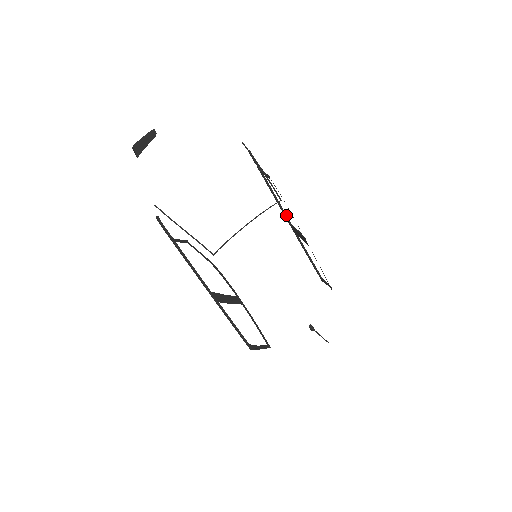
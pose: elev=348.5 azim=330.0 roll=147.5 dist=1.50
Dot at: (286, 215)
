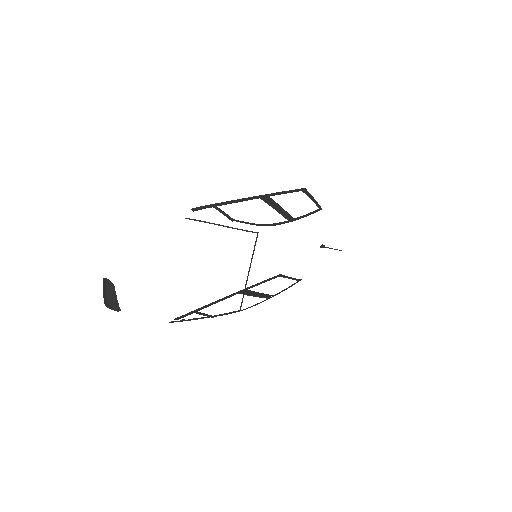
Dot at: (252, 198)
